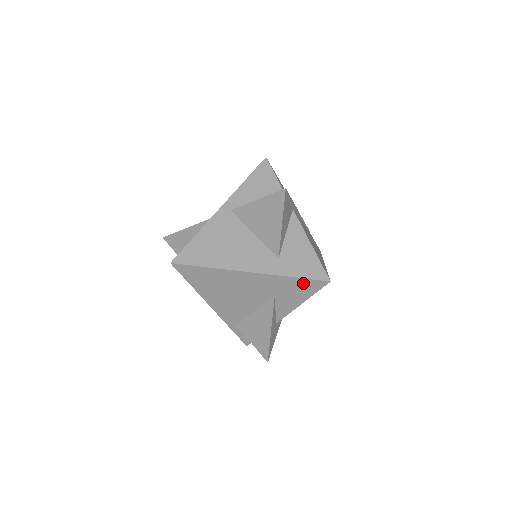
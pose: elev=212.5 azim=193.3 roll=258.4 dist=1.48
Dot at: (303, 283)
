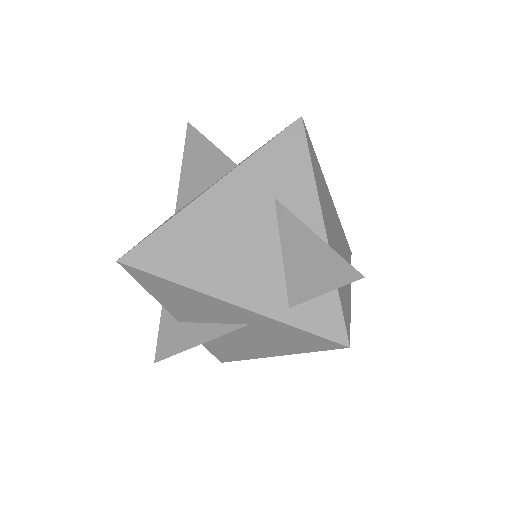
Dot at: (280, 146)
